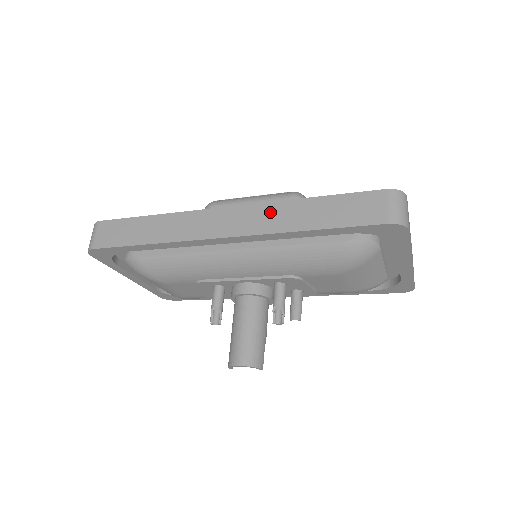
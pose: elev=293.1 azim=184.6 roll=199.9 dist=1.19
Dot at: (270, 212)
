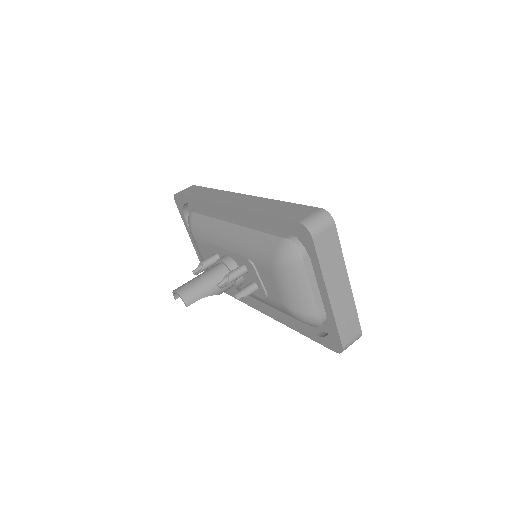
Dot at: (258, 201)
